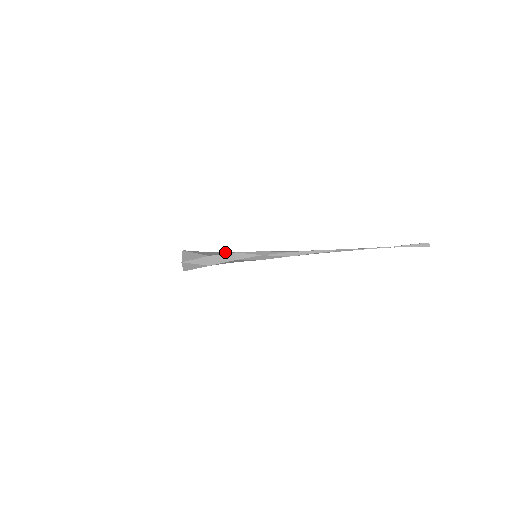
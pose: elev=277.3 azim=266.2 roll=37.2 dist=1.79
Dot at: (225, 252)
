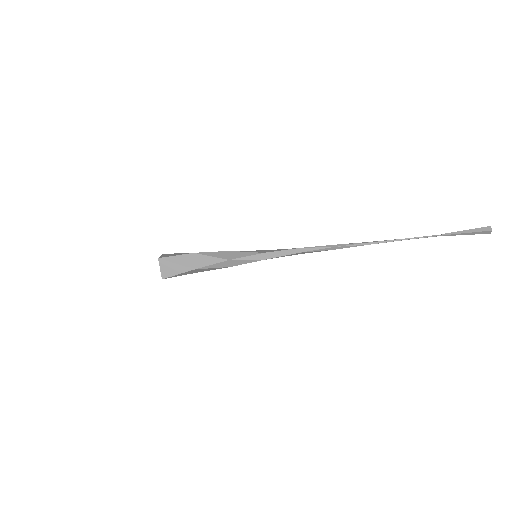
Dot at: (215, 257)
